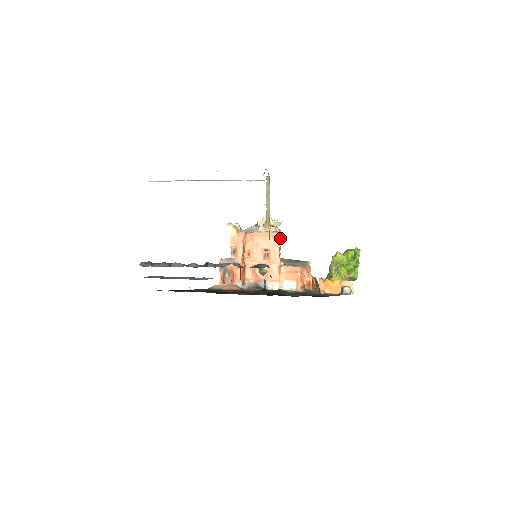
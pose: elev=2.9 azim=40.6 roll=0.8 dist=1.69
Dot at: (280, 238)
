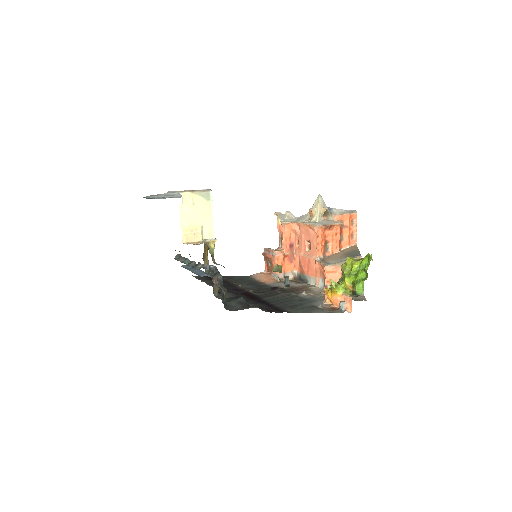
Dot at: (321, 230)
